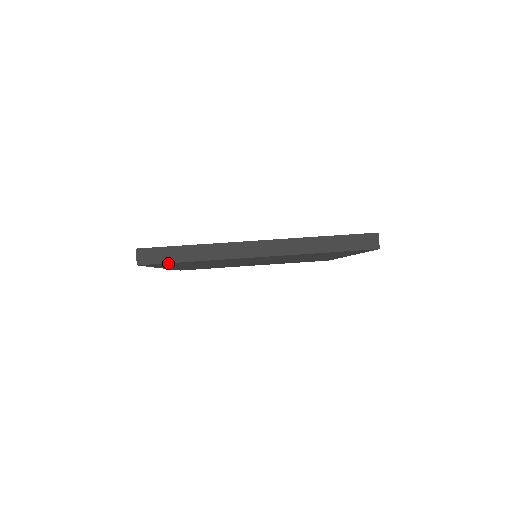
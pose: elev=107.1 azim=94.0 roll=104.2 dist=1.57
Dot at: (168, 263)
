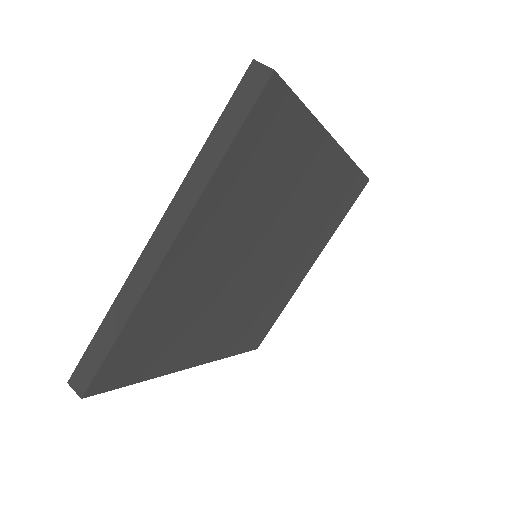
Dot at: (107, 362)
